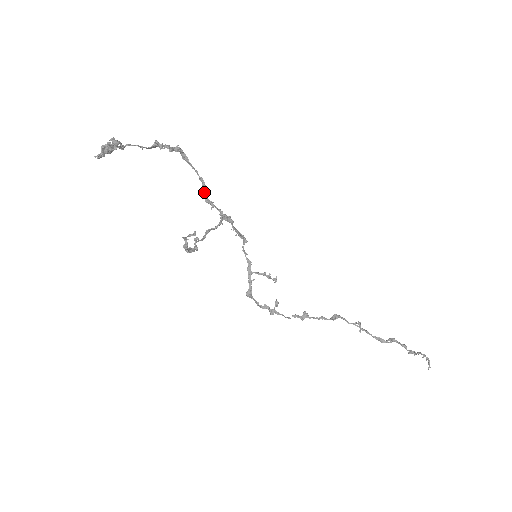
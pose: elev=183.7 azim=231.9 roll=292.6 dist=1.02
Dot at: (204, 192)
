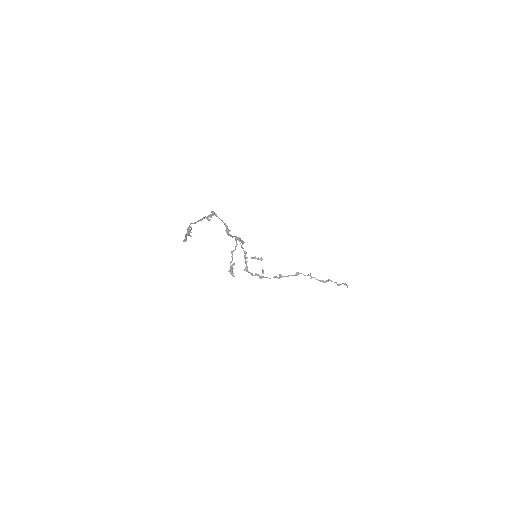
Dot at: (227, 231)
